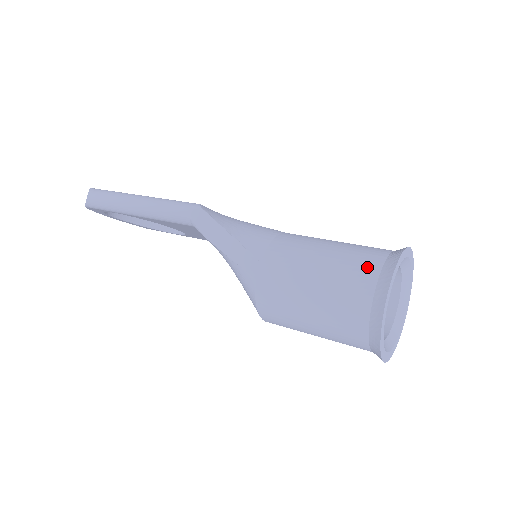
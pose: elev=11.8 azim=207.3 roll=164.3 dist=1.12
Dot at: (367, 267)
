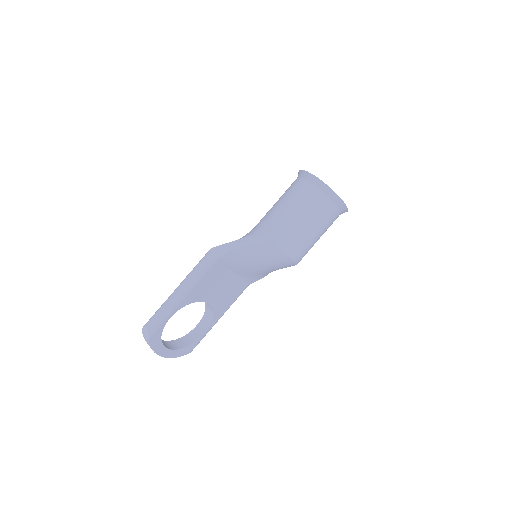
Dot at: (295, 183)
